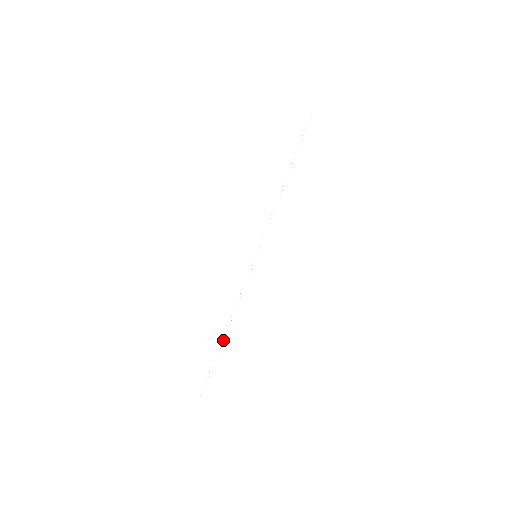
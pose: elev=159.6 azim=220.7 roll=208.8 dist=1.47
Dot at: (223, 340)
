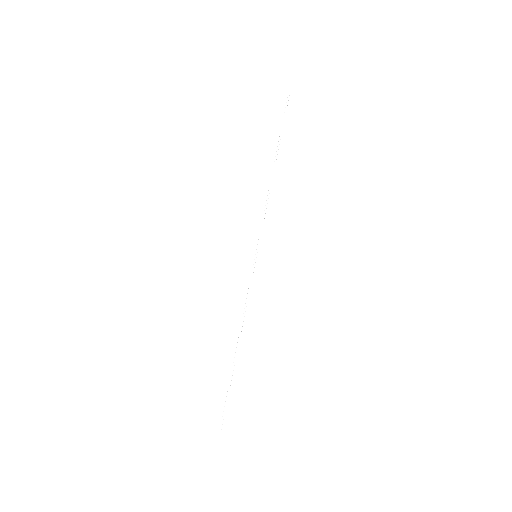
Dot at: (234, 360)
